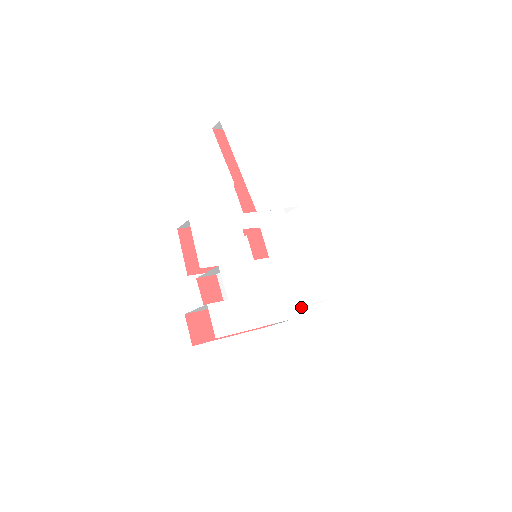
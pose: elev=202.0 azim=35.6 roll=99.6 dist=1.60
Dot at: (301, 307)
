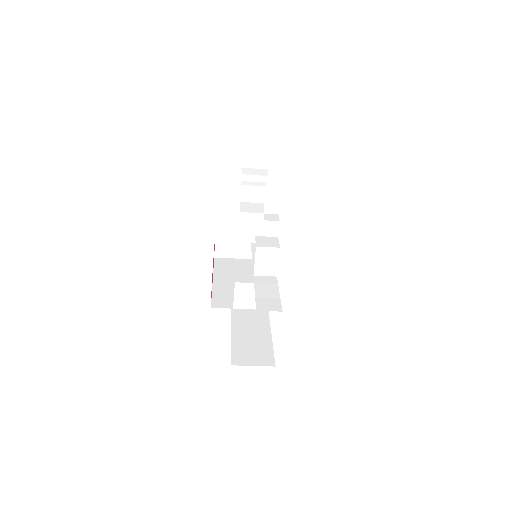
Dot at: occluded
